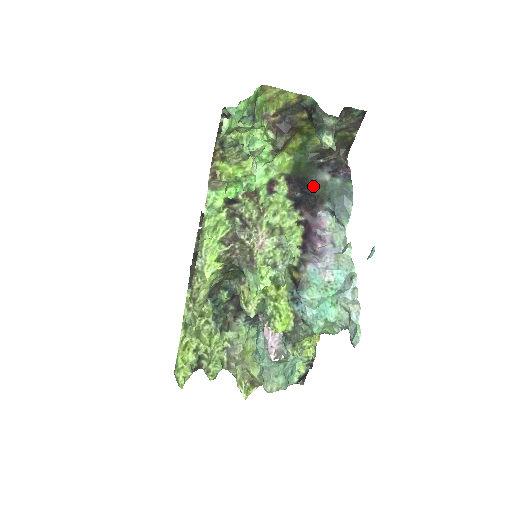
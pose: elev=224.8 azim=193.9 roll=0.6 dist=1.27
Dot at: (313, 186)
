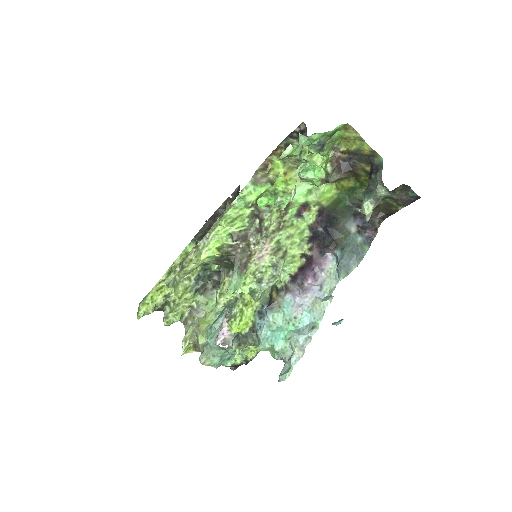
Dot at: (337, 229)
